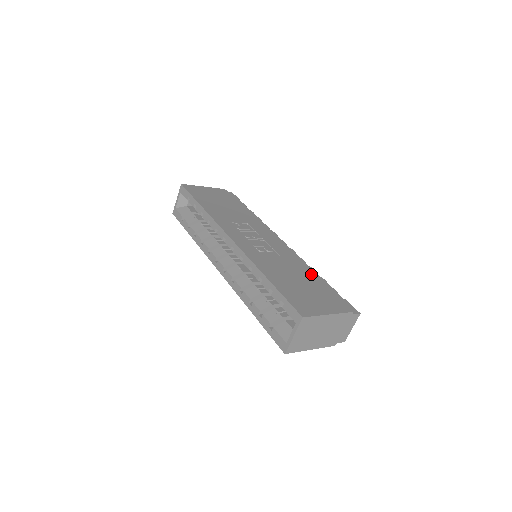
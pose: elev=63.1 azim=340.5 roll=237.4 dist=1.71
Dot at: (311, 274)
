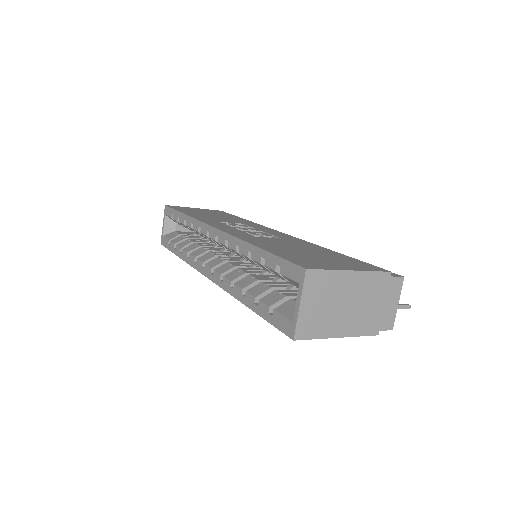
Dot at: (325, 249)
